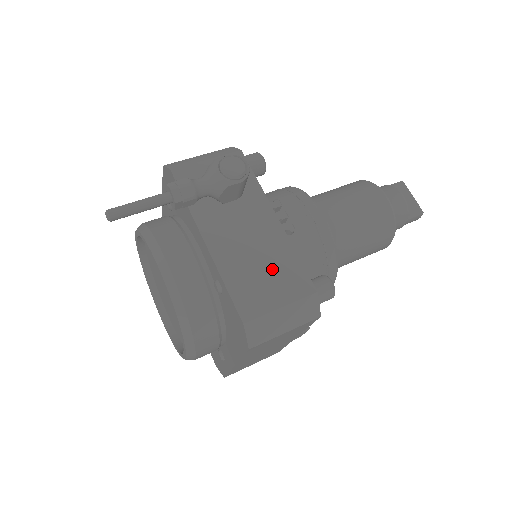
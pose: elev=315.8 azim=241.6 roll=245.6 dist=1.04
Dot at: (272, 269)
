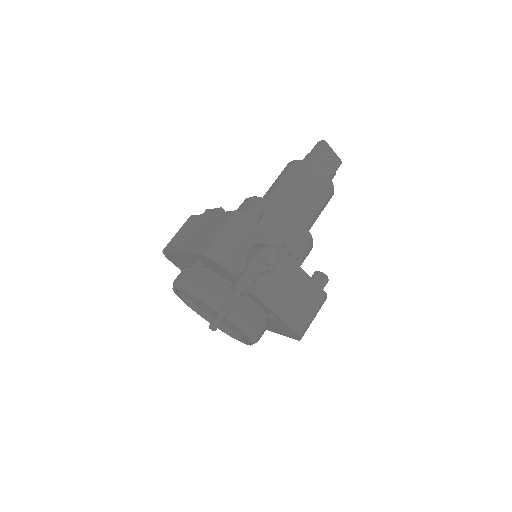
Dot at: (302, 295)
